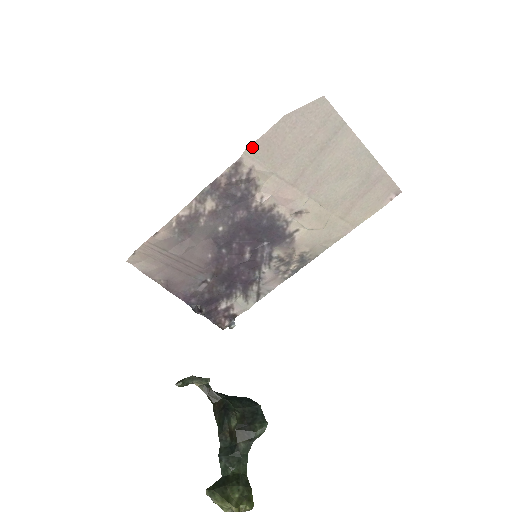
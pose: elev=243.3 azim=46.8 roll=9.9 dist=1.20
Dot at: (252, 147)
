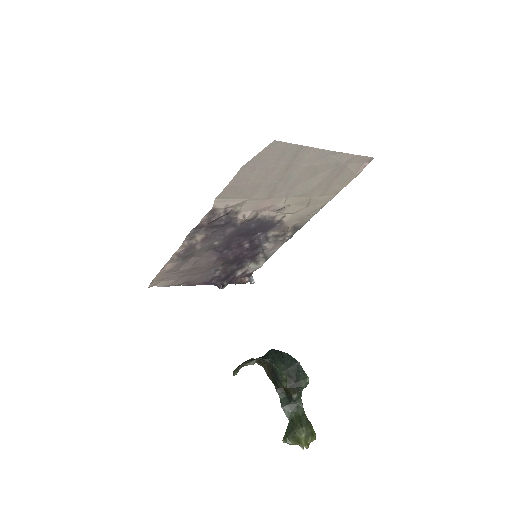
Dot at: (220, 195)
